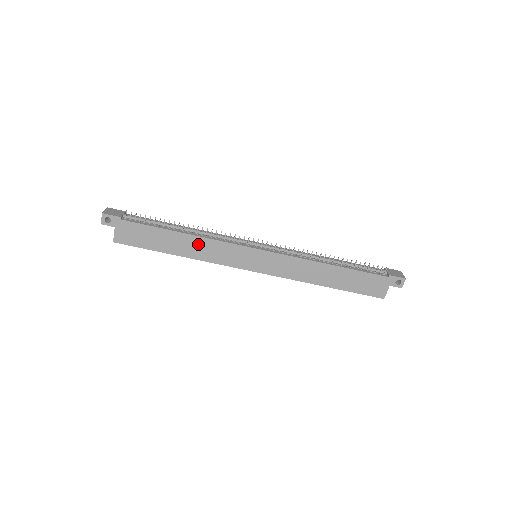
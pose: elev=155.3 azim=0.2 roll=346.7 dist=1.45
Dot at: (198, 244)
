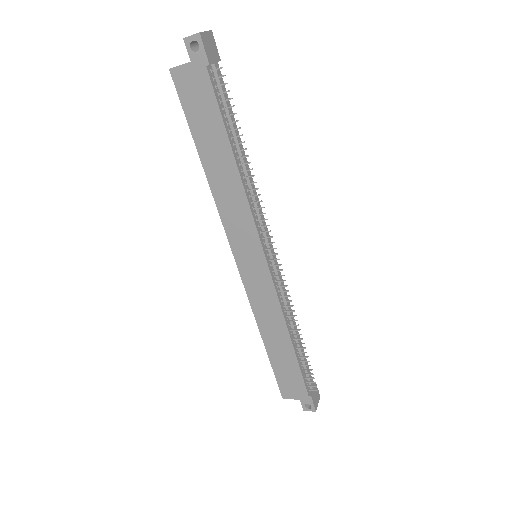
Dot at: (232, 186)
